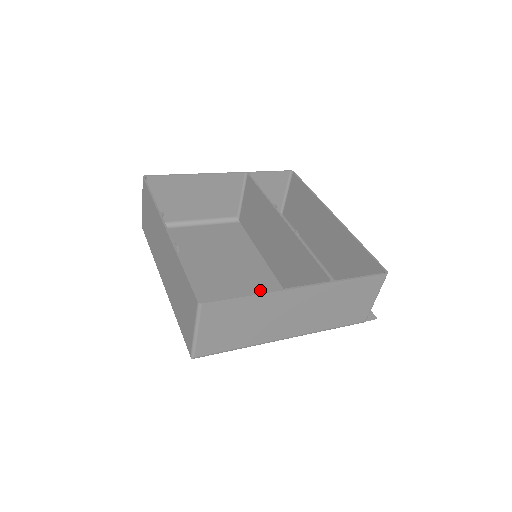
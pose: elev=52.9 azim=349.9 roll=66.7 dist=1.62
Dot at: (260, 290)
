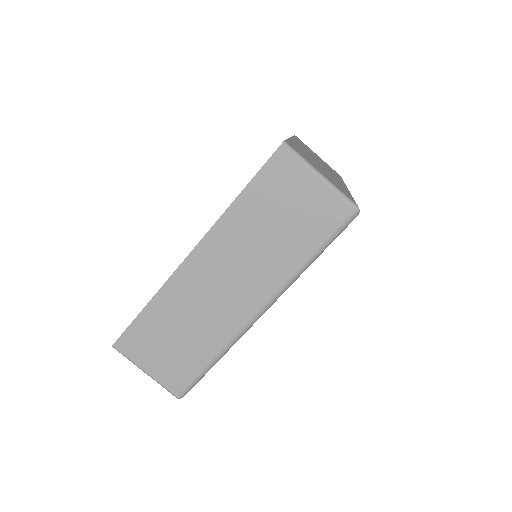
Dot at: occluded
